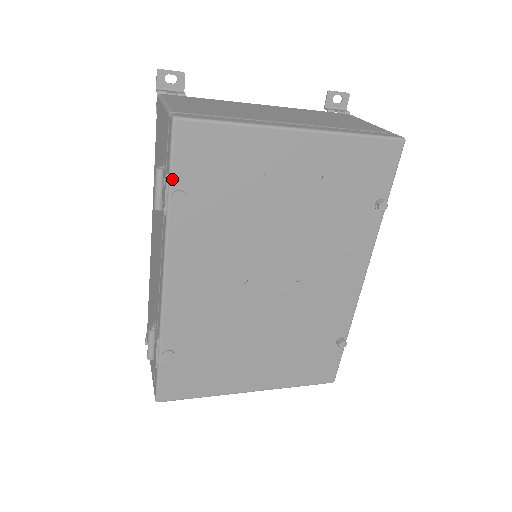
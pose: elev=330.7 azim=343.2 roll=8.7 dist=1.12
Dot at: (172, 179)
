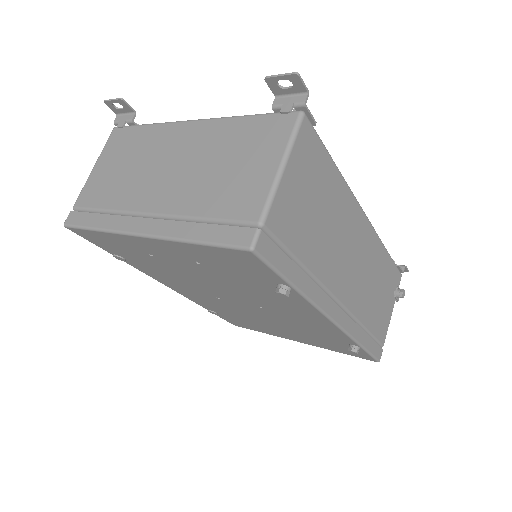
Dot at: occluded
